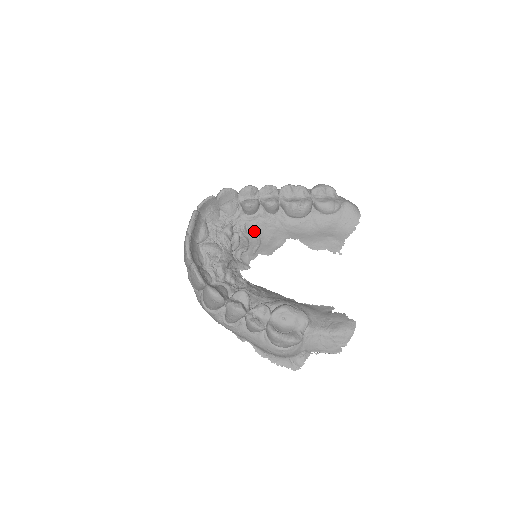
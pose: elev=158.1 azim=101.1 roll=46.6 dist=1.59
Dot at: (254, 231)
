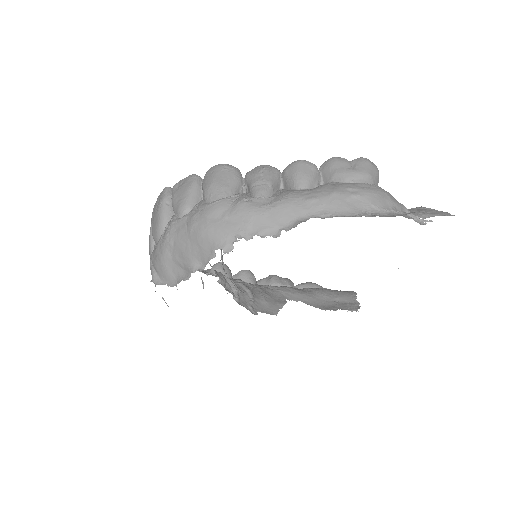
Dot at: (238, 284)
